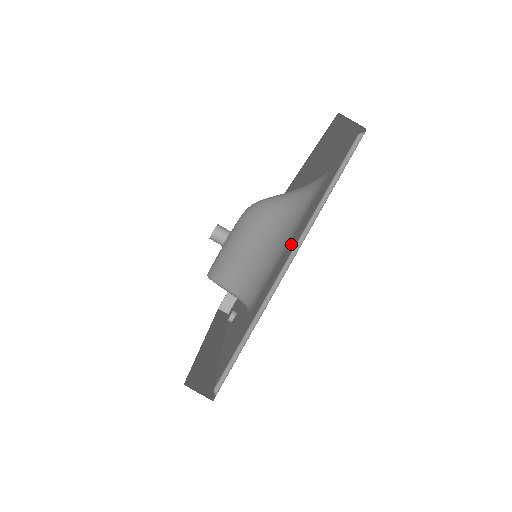
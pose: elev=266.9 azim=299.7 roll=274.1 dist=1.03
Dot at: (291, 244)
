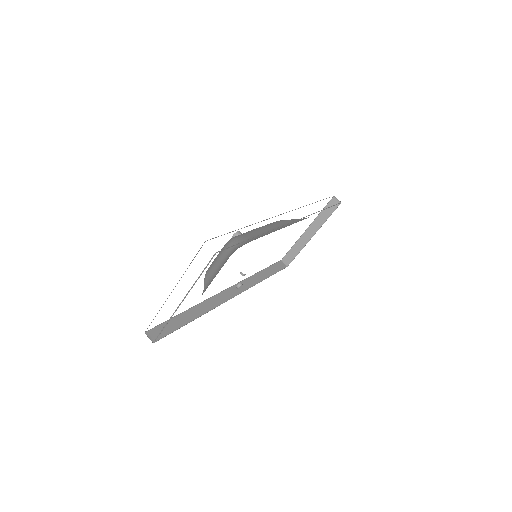
Dot at: occluded
